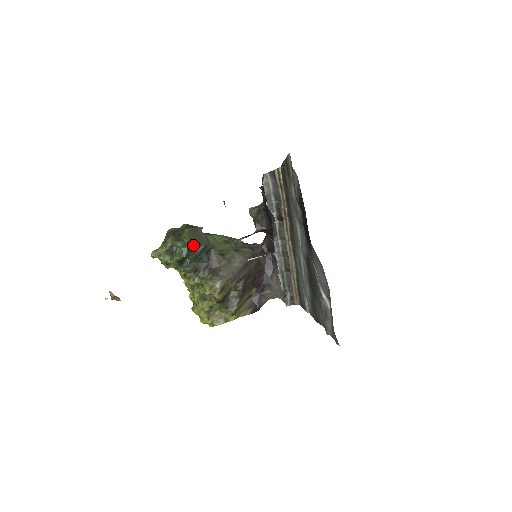
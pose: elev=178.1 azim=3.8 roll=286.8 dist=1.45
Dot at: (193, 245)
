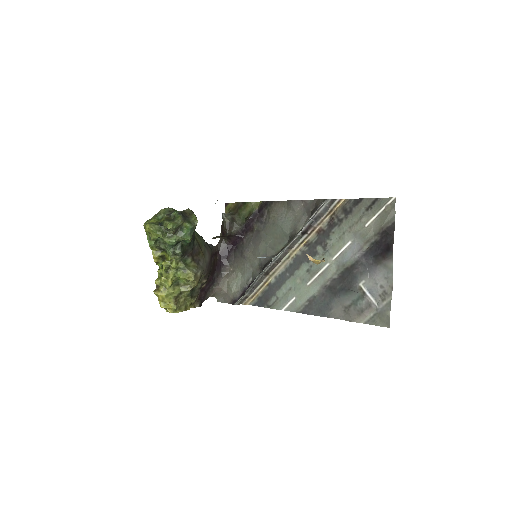
Dot at: (194, 231)
